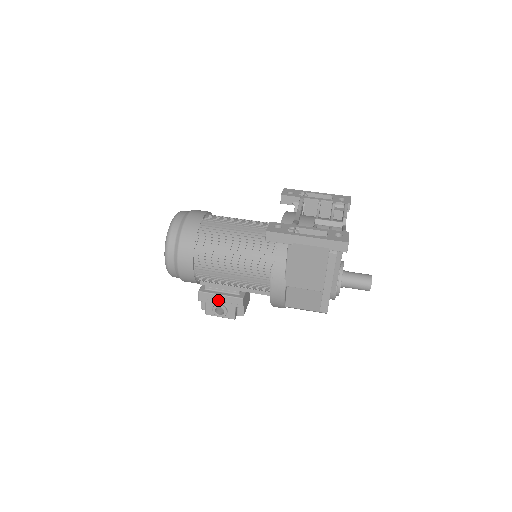
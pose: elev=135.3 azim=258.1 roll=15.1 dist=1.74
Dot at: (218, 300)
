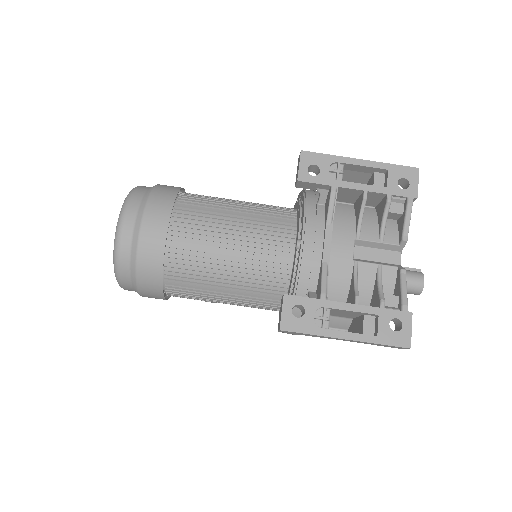
Dot at: occluded
